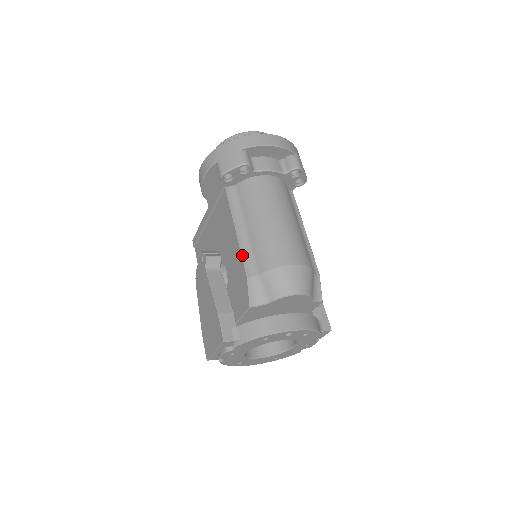
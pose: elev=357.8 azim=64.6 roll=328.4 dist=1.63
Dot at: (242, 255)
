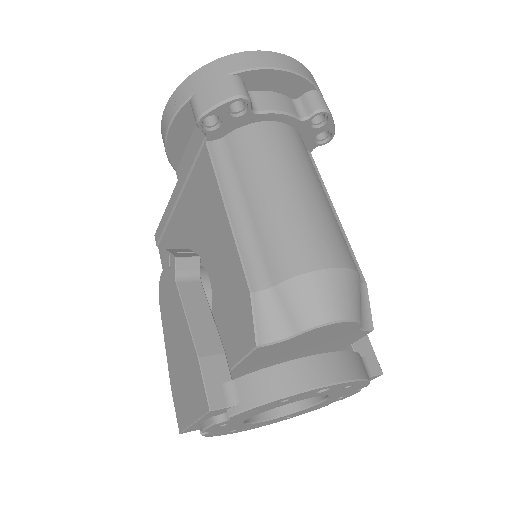
Dot at: (239, 253)
